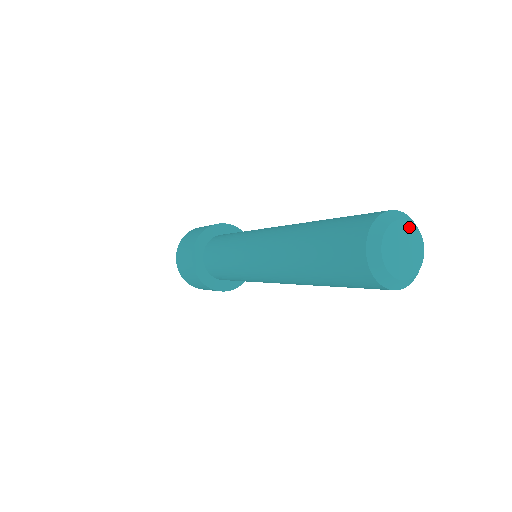
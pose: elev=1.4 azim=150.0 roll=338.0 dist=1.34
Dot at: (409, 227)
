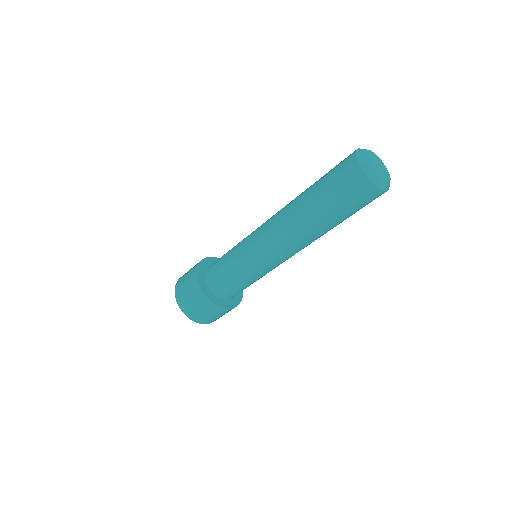
Dot at: (378, 158)
